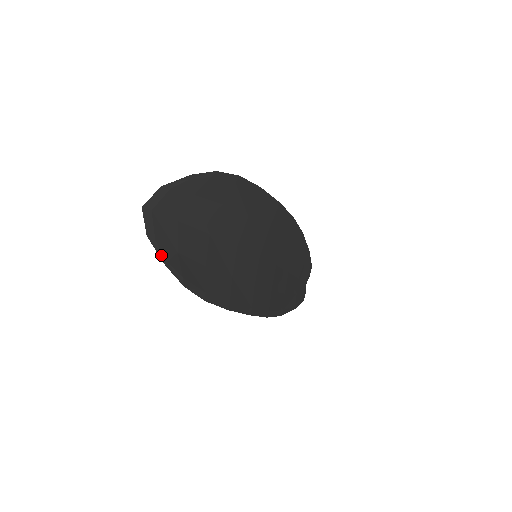
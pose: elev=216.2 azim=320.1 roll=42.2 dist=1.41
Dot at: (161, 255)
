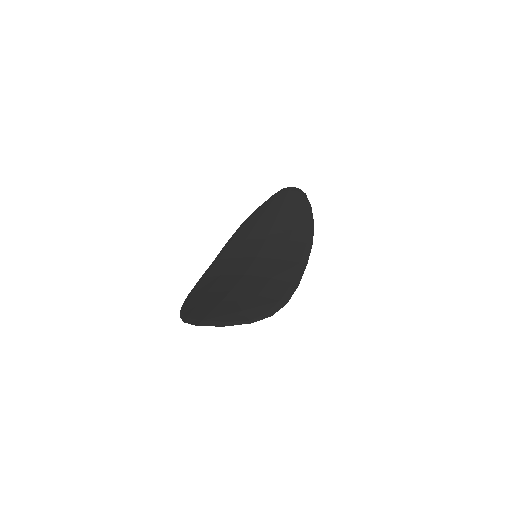
Dot at: (183, 317)
